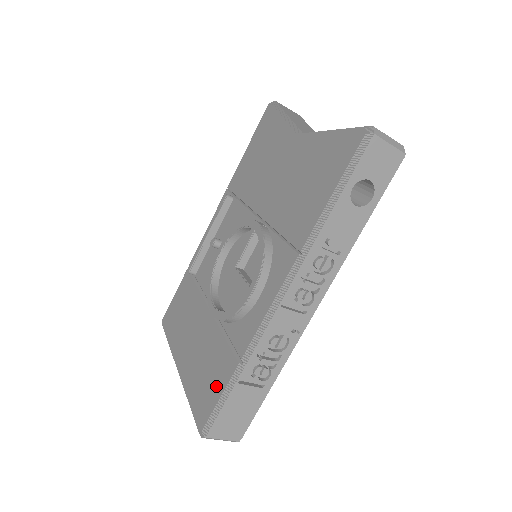
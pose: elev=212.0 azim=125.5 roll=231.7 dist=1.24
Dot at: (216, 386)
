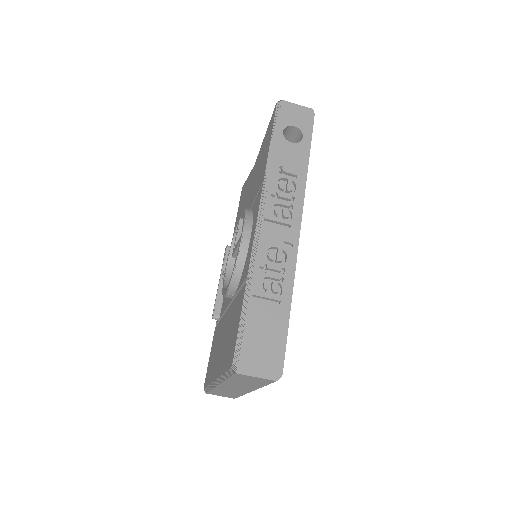
Dot at: (237, 321)
